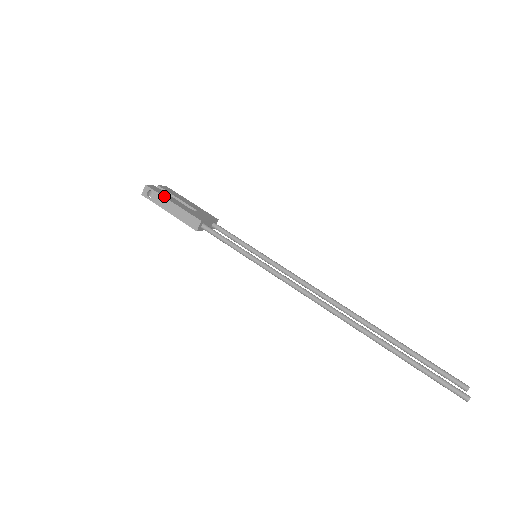
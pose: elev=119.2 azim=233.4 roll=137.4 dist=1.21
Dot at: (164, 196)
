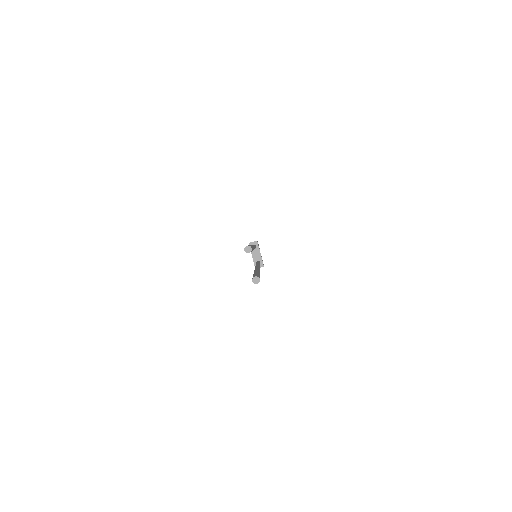
Dot at: occluded
